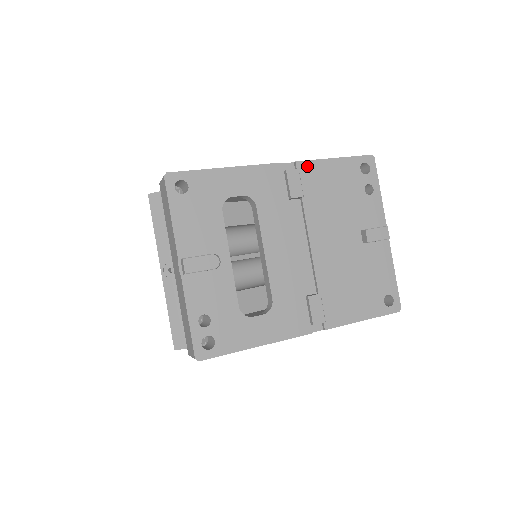
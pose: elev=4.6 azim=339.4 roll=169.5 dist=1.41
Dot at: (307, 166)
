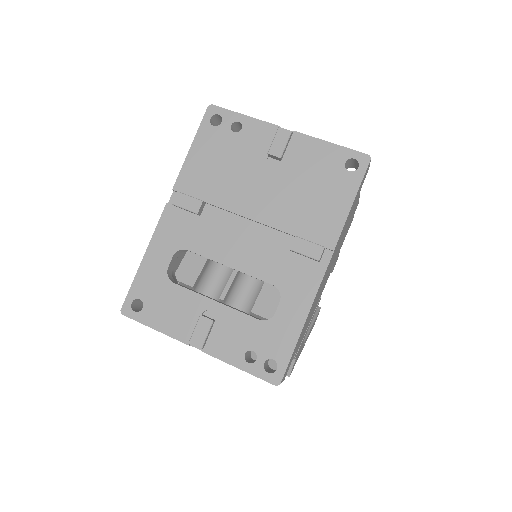
Dot at: (182, 180)
